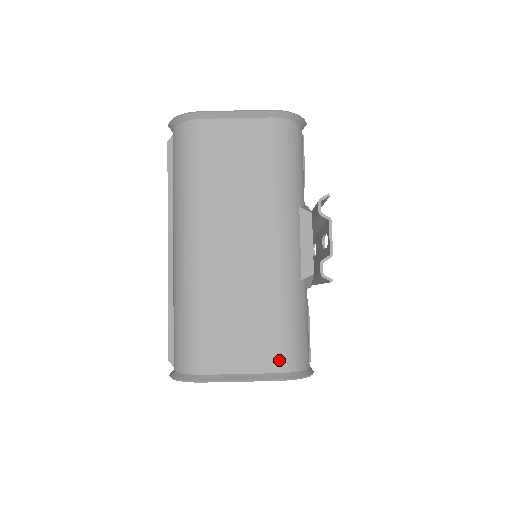
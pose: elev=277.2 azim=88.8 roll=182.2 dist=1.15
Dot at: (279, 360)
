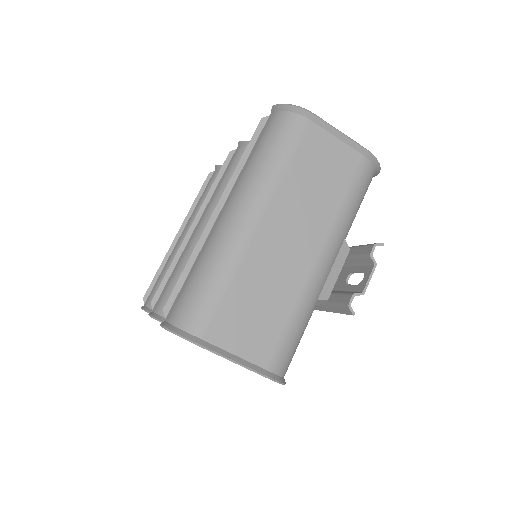
Dot at: (272, 359)
